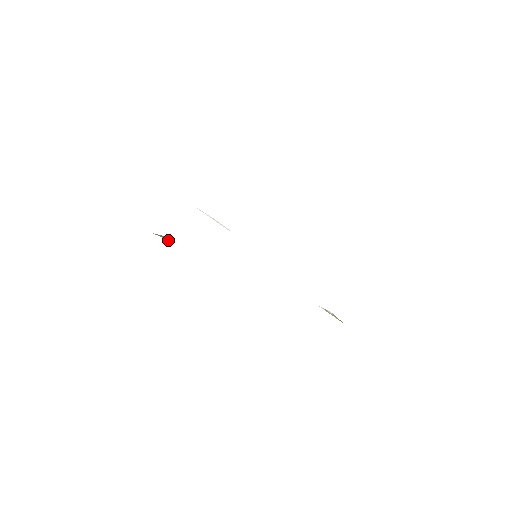
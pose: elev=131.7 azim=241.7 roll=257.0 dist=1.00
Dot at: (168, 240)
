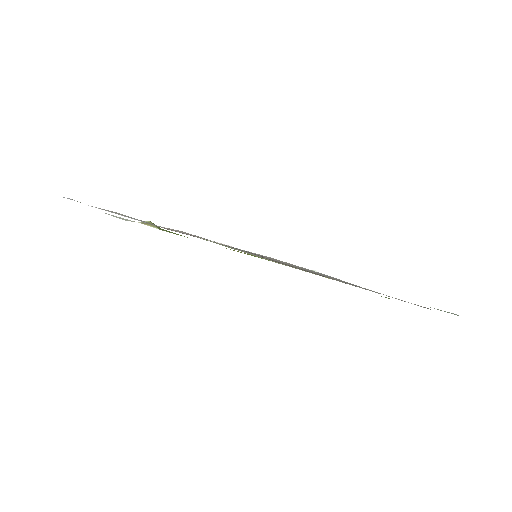
Dot at: (157, 228)
